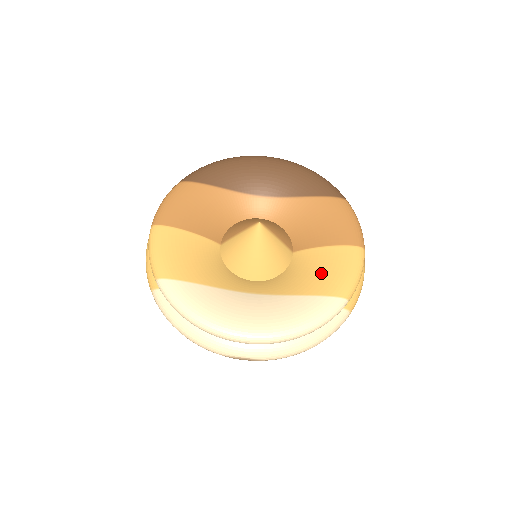
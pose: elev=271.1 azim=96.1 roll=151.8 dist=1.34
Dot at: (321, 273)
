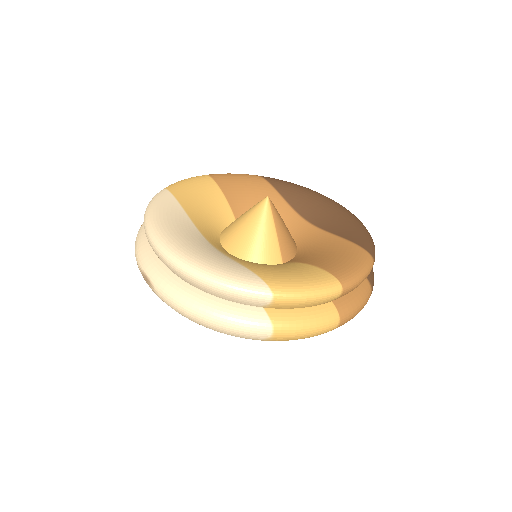
Dot at: (278, 269)
